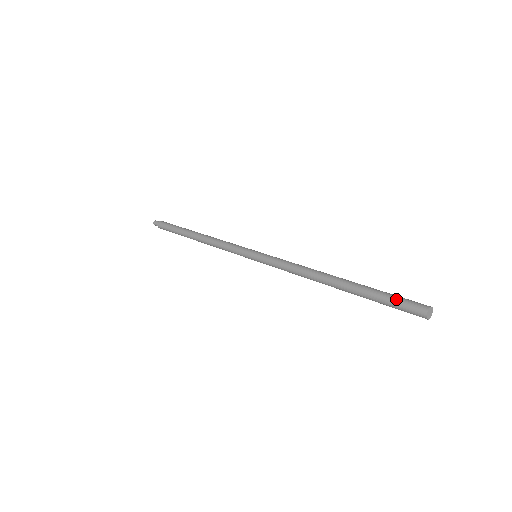
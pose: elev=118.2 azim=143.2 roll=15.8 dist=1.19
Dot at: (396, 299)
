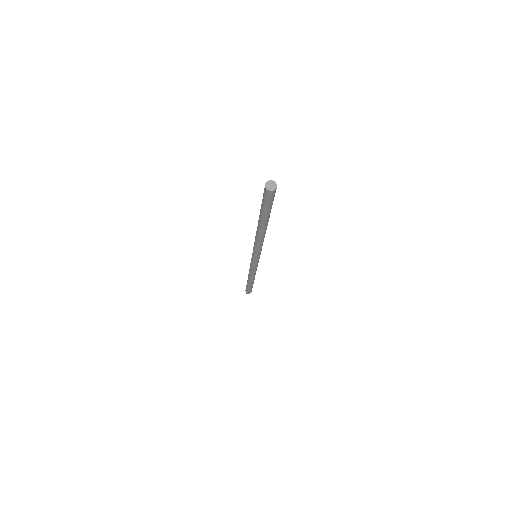
Dot at: (262, 199)
